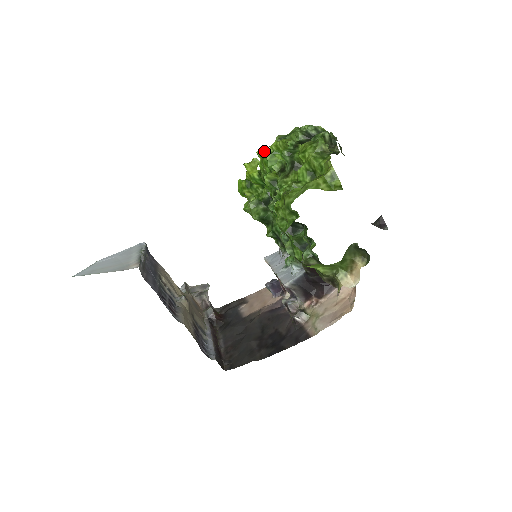
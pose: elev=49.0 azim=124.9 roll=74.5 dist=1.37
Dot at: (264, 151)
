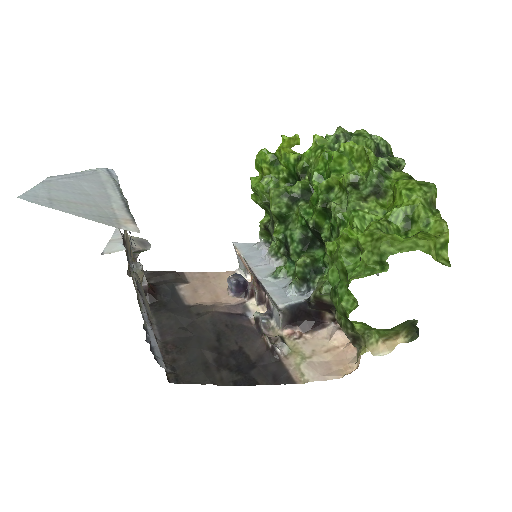
Dot at: (323, 139)
